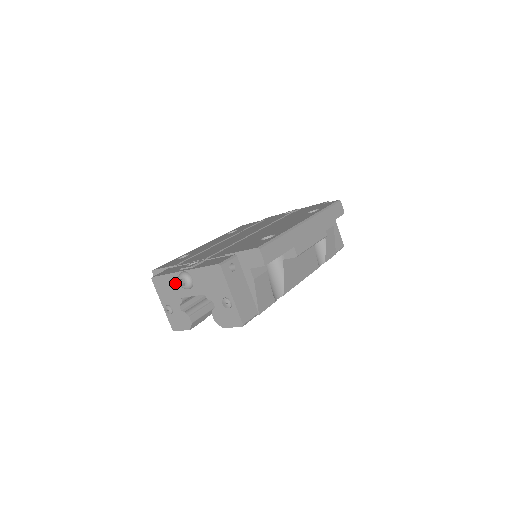
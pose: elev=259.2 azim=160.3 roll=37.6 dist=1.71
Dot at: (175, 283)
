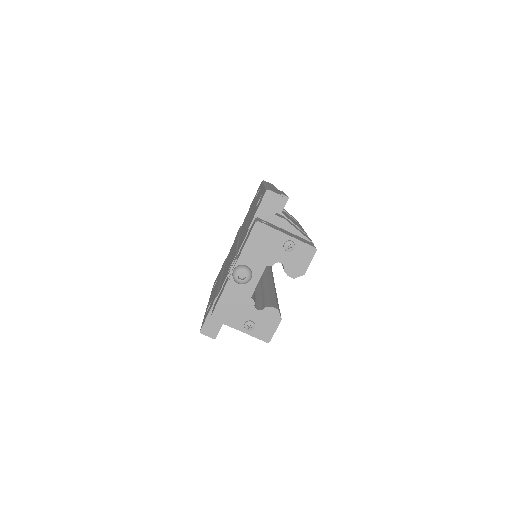
Dot at: (235, 291)
